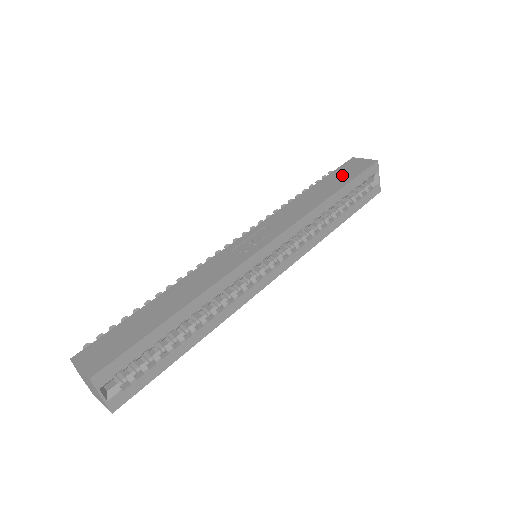
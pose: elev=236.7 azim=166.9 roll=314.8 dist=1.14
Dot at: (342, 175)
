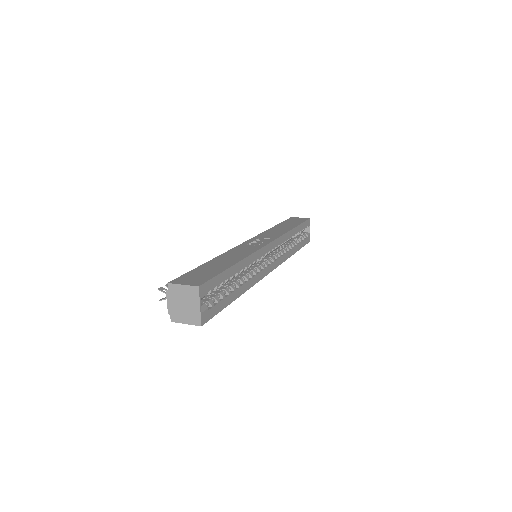
Dot at: (292, 222)
